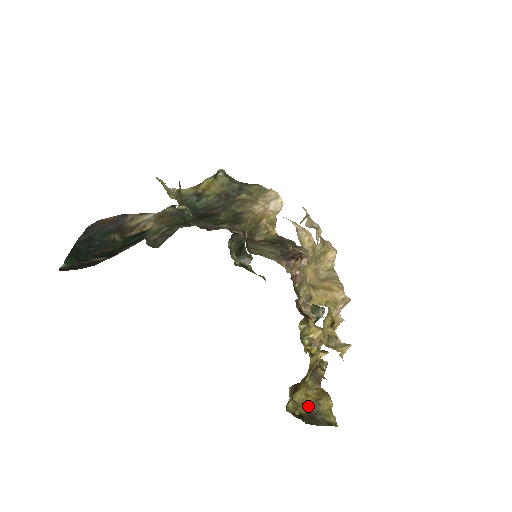
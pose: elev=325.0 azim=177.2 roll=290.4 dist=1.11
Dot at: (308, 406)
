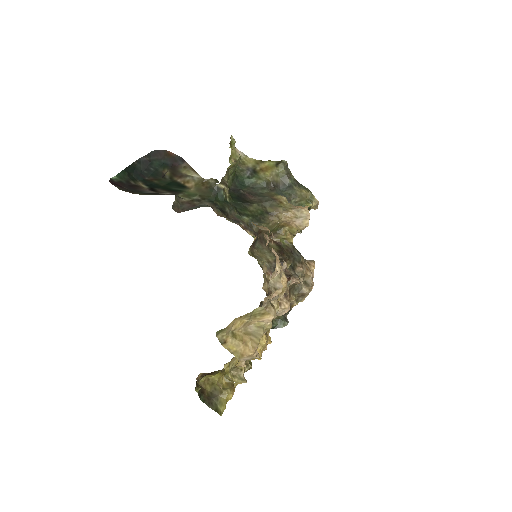
Dot at: (214, 388)
